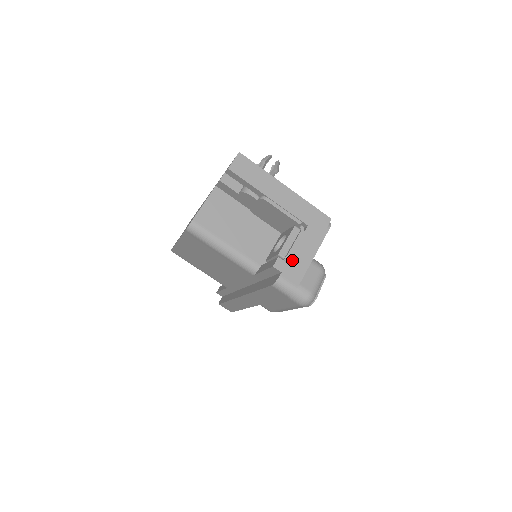
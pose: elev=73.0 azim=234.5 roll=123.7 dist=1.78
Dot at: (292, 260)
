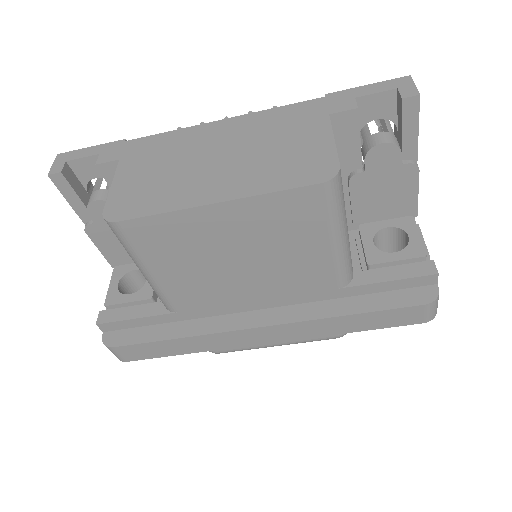
Dot at: occluded
